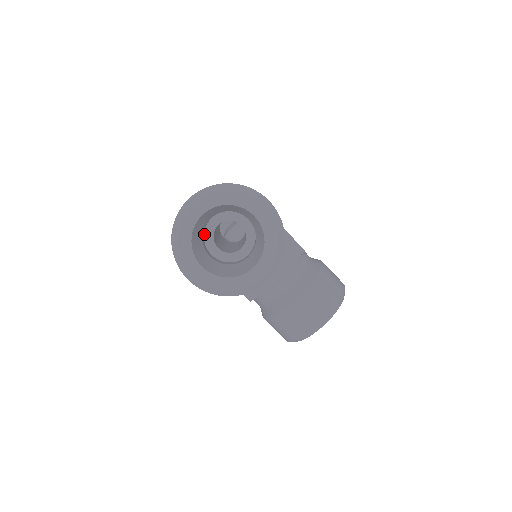
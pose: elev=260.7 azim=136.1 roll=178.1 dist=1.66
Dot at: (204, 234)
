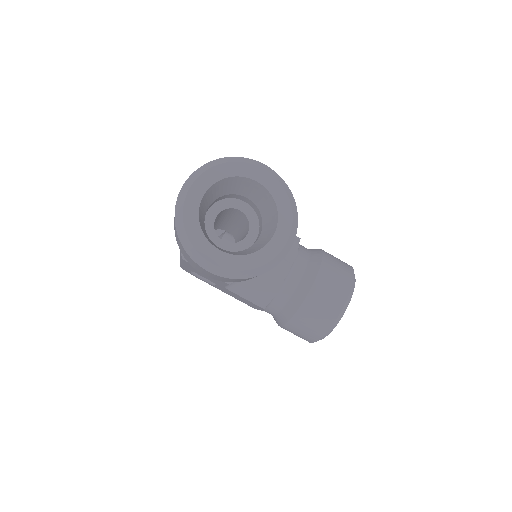
Dot at: occluded
